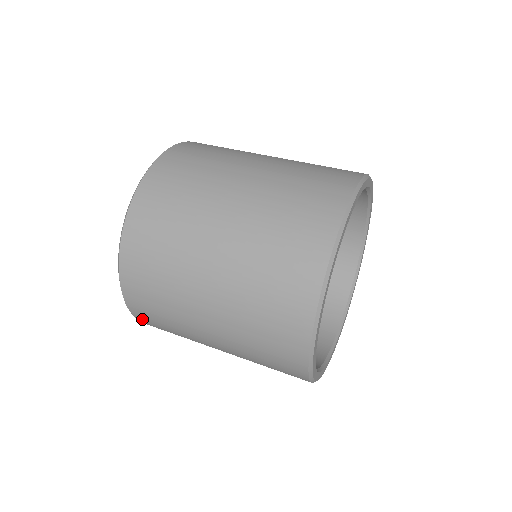
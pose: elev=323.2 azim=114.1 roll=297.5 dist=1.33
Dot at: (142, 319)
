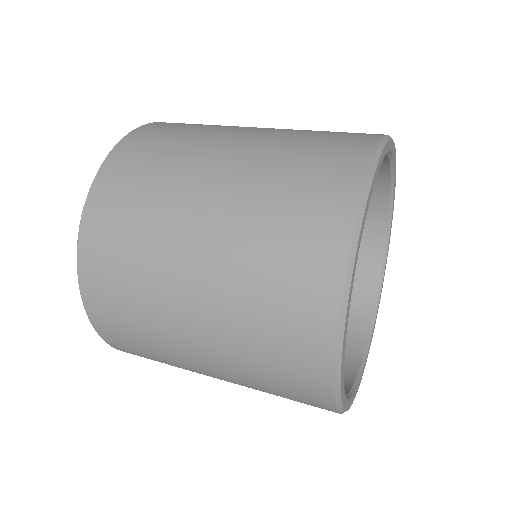
Dot at: (112, 341)
